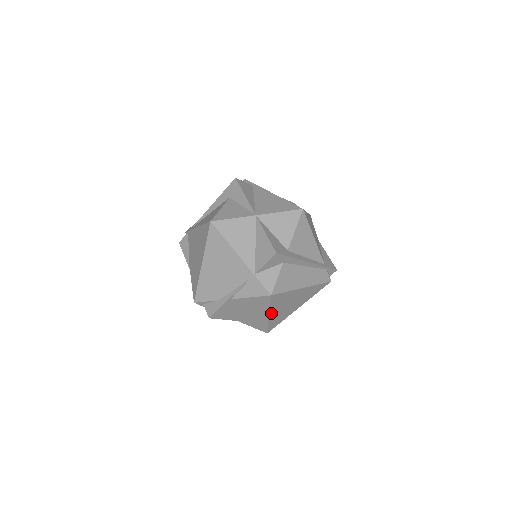
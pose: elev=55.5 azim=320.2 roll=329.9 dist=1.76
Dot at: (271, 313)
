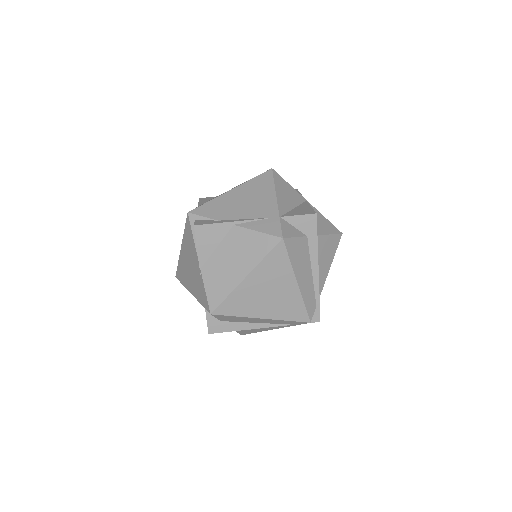
Dot at: (250, 276)
